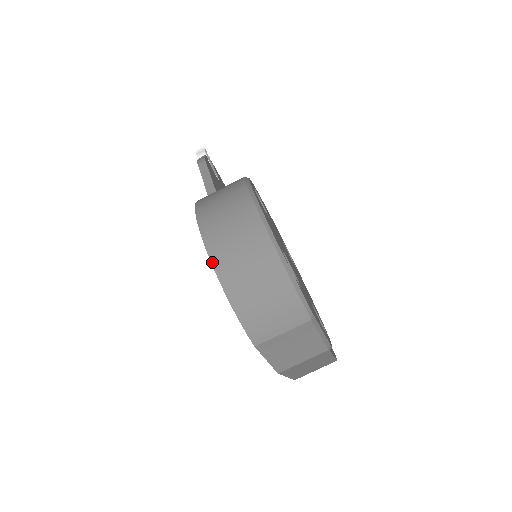
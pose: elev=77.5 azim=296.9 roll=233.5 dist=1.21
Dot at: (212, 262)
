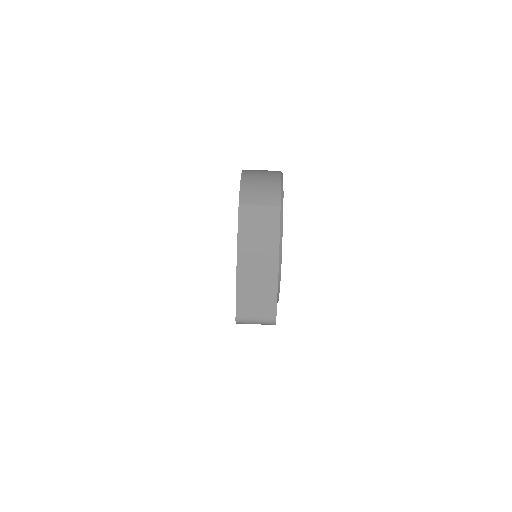
Dot at: (243, 170)
